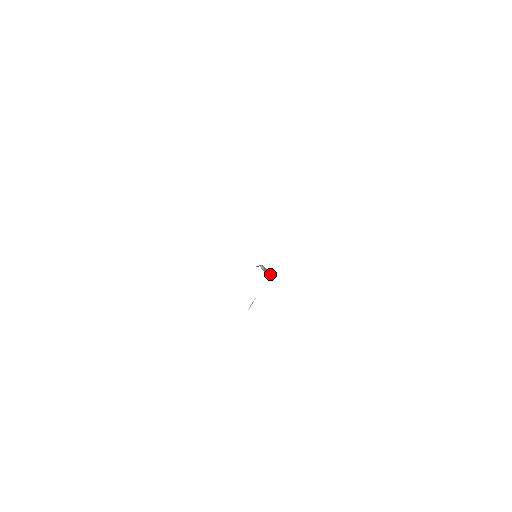
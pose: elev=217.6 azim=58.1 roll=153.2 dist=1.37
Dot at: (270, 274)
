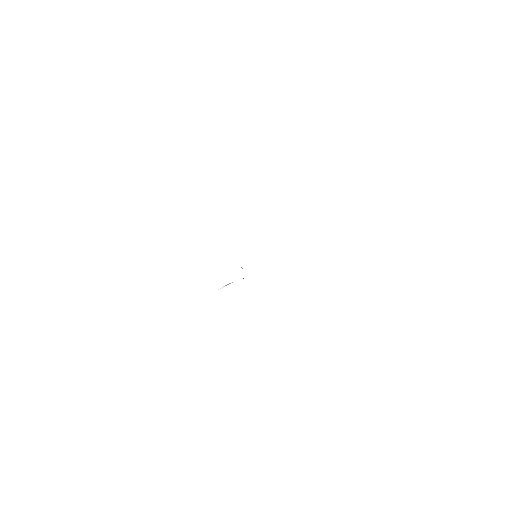
Dot at: occluded
